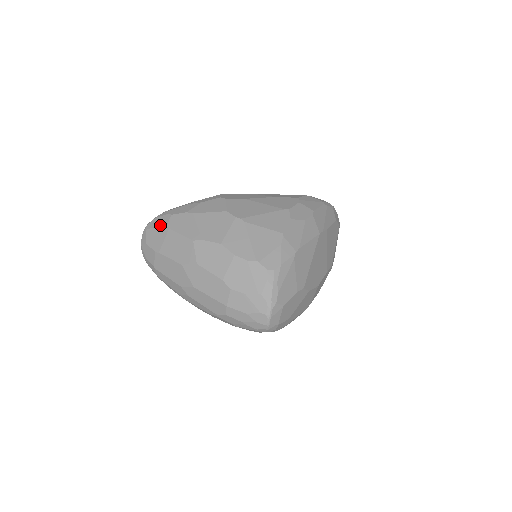
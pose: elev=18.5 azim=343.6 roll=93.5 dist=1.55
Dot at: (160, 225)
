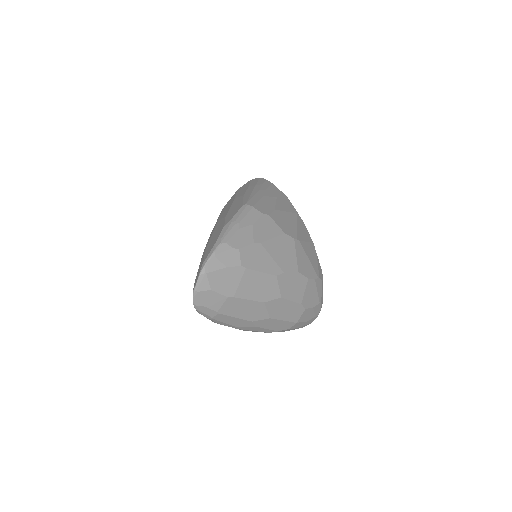
Dot at: (231, 265)
